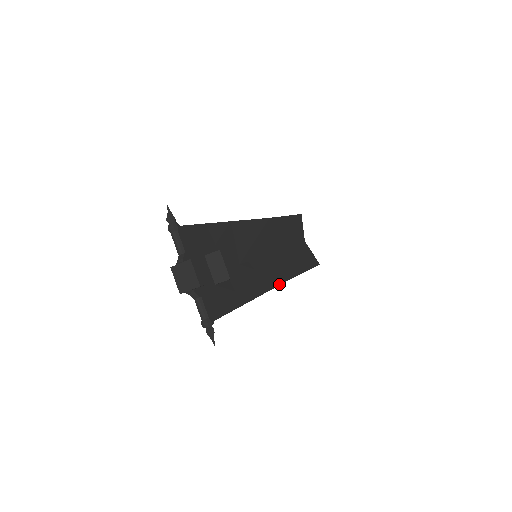
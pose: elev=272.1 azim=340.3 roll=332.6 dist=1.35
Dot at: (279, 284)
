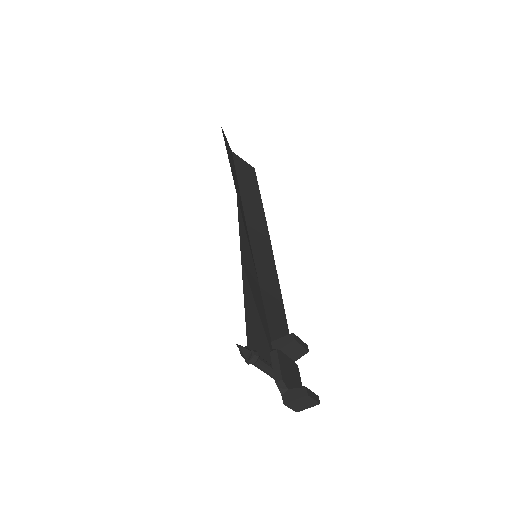
Dot at: (273, 256)
